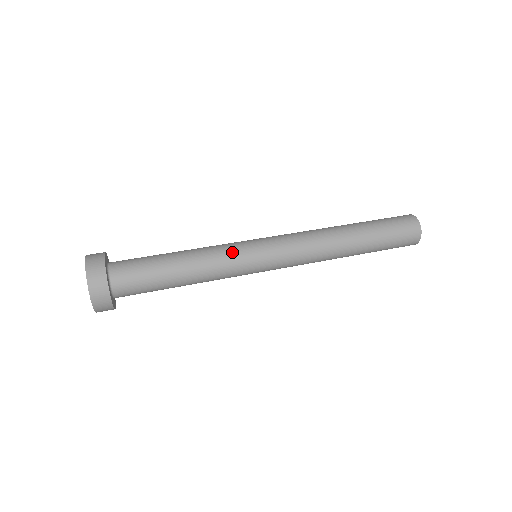
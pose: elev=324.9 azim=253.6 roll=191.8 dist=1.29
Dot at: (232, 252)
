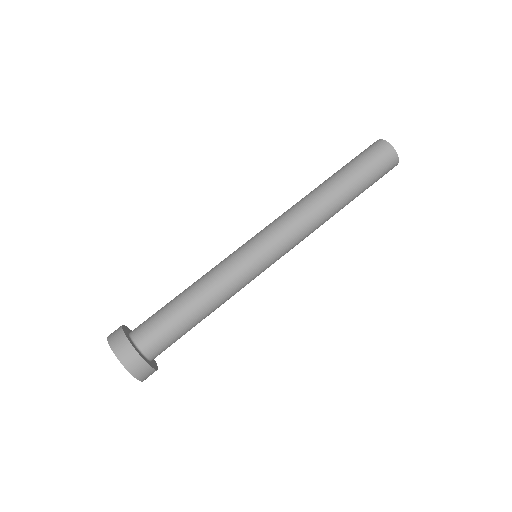
Dot at: occluded
